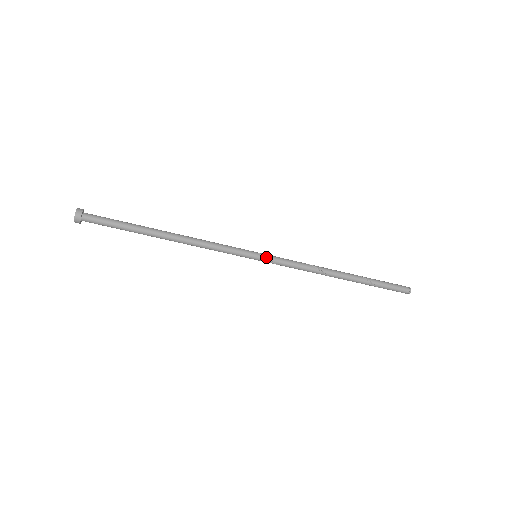
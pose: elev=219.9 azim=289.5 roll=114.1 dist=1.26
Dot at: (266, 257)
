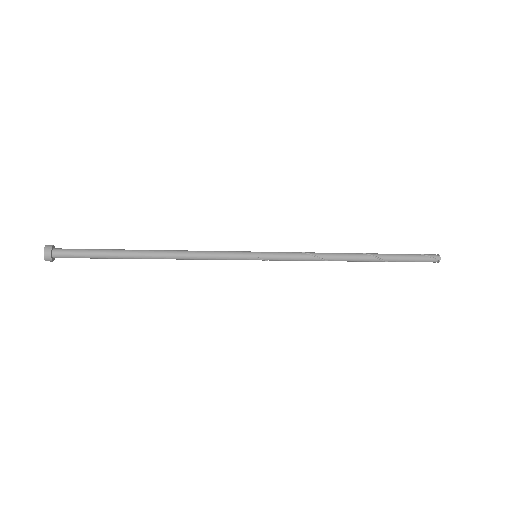
Dot at: (267, 260)
